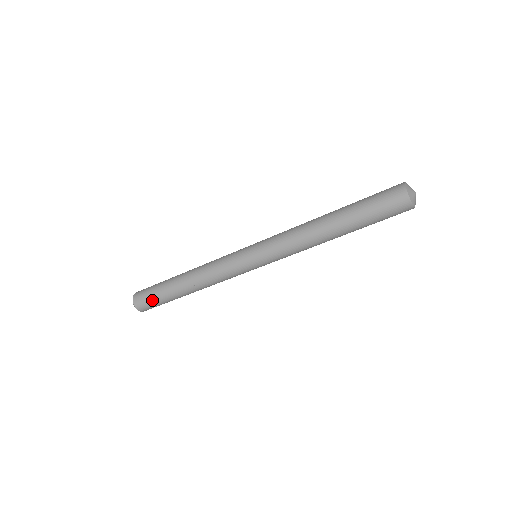
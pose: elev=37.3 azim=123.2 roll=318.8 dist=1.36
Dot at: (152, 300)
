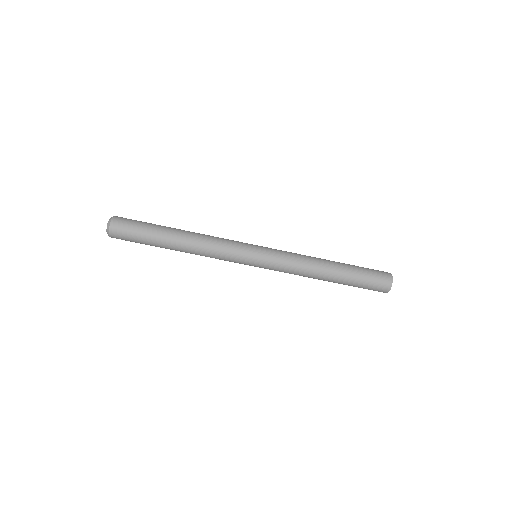
Dot at: (137, 222)
